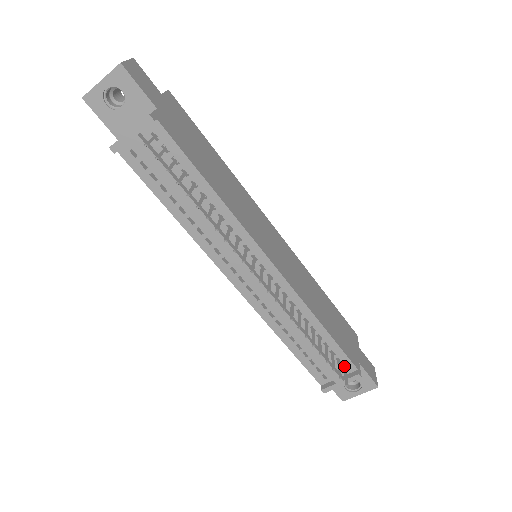
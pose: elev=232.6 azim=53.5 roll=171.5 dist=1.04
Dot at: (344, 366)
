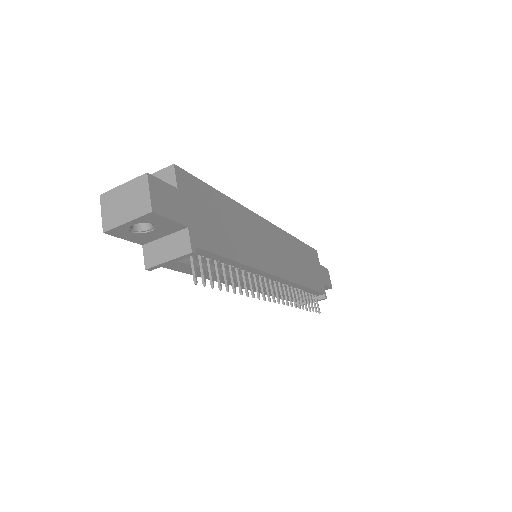
Dot at: (315, 294)
